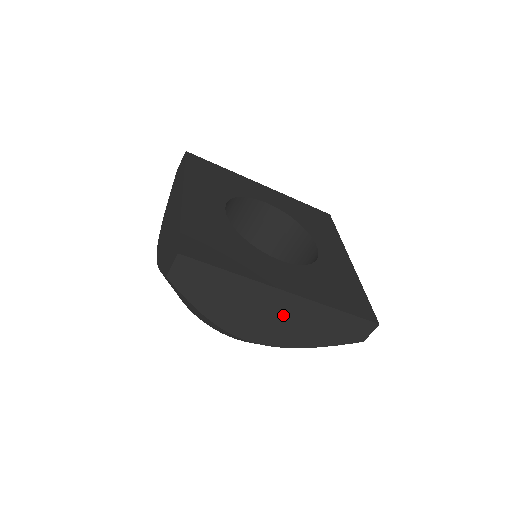
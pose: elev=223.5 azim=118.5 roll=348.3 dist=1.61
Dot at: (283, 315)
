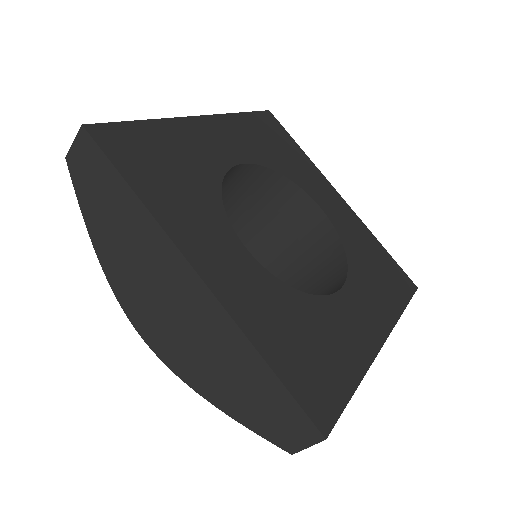
Dot at: (185, 314)
